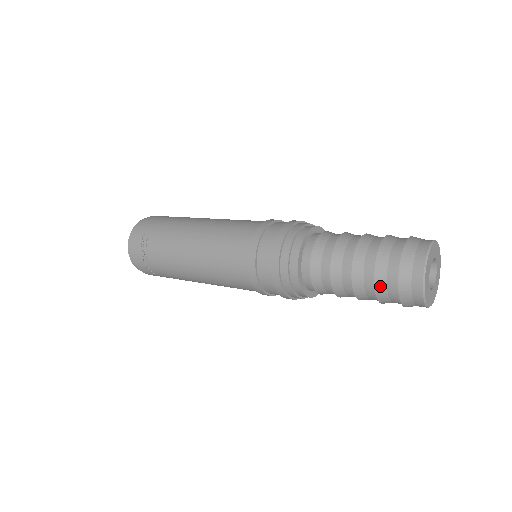
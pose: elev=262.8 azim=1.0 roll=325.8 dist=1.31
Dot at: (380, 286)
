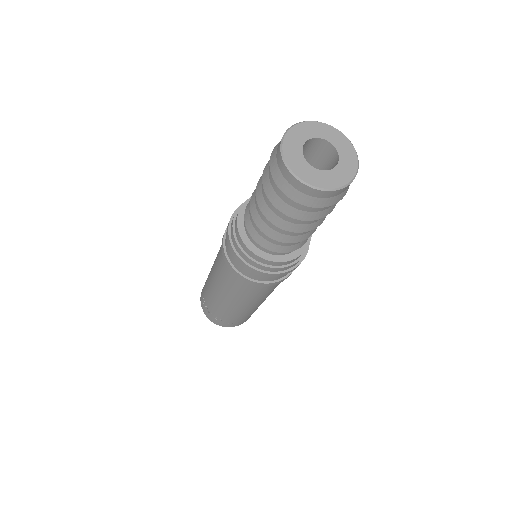
Dot at: (285, 209)
